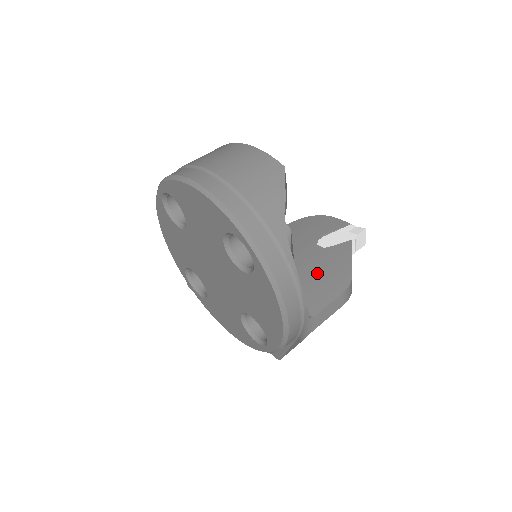
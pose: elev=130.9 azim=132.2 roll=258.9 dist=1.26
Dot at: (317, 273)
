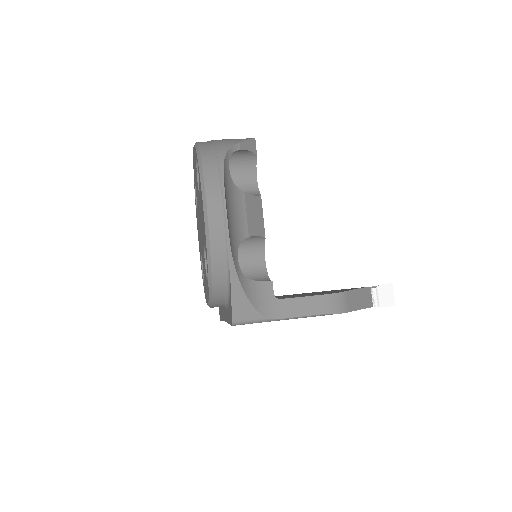
Dot at: (315, 292)
